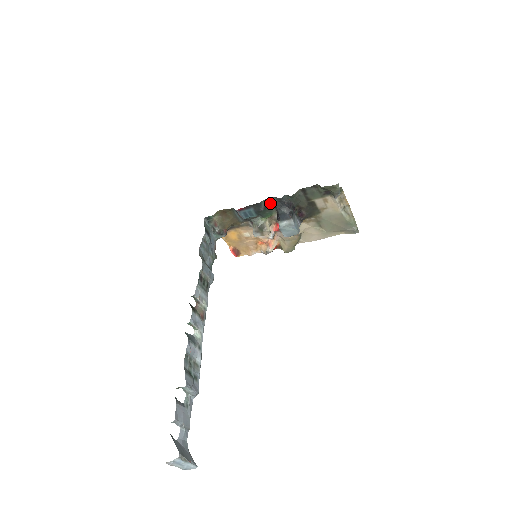
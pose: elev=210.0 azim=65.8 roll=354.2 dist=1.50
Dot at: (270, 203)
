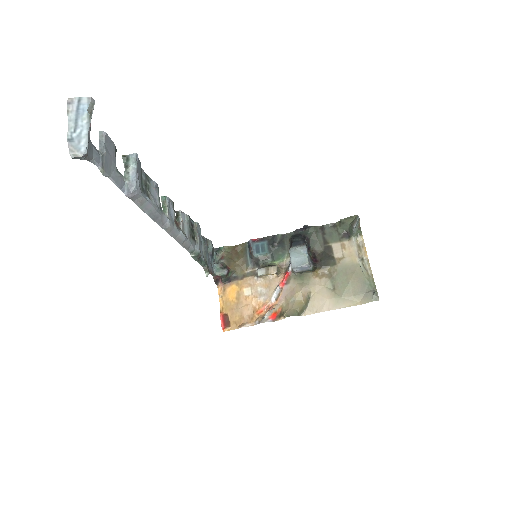
Dot at: (286, 240)
